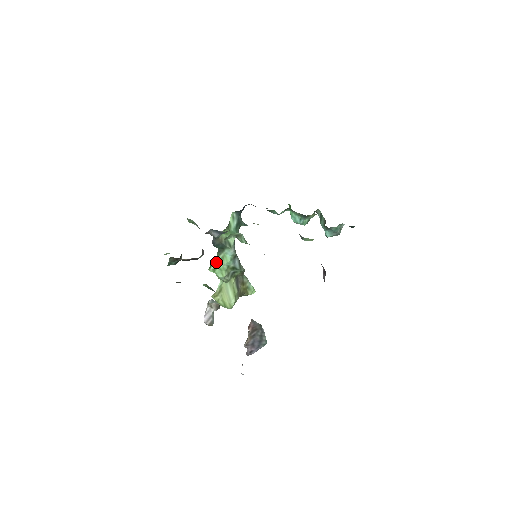
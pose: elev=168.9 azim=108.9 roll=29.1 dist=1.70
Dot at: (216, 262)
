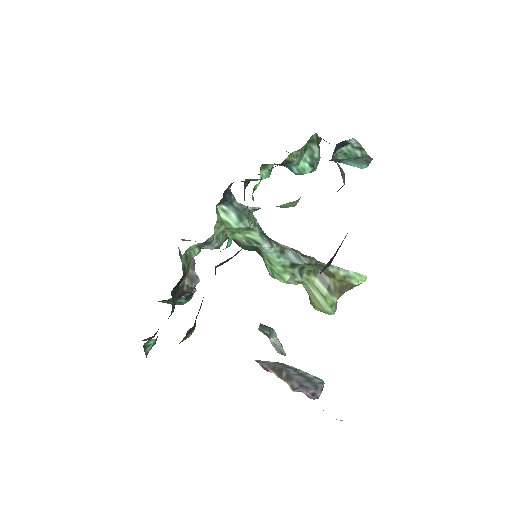
Dot at: (268, 266)
